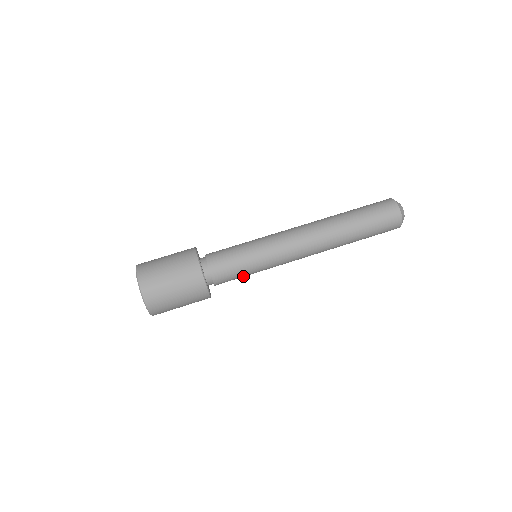
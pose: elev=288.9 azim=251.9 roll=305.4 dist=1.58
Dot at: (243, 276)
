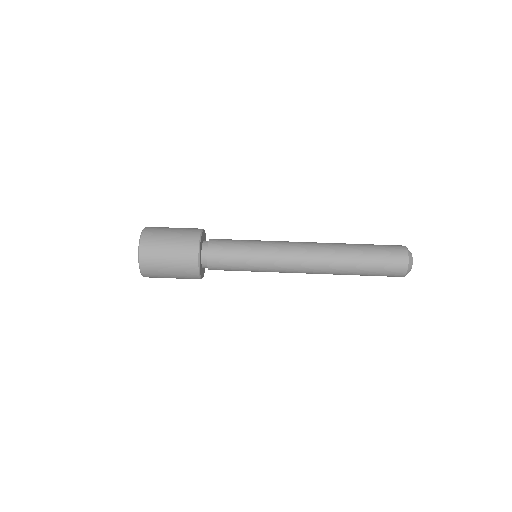
Dot at: occluded
